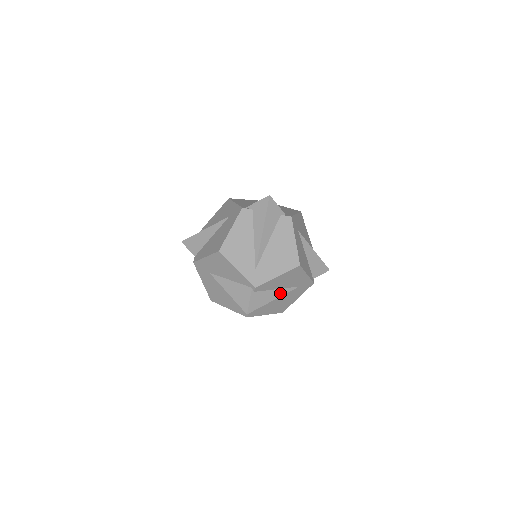
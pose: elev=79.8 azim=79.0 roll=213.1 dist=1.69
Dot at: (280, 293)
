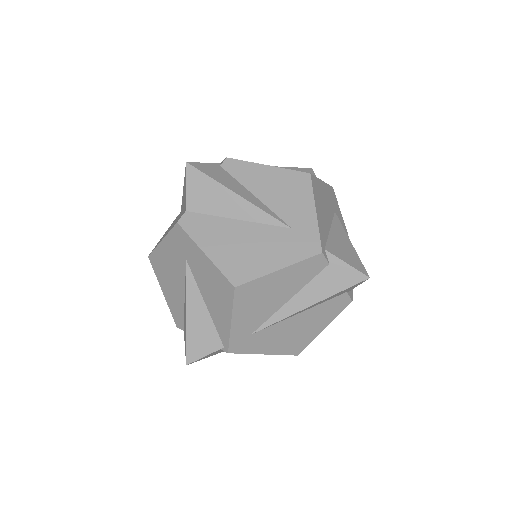
Dot at: occluded
